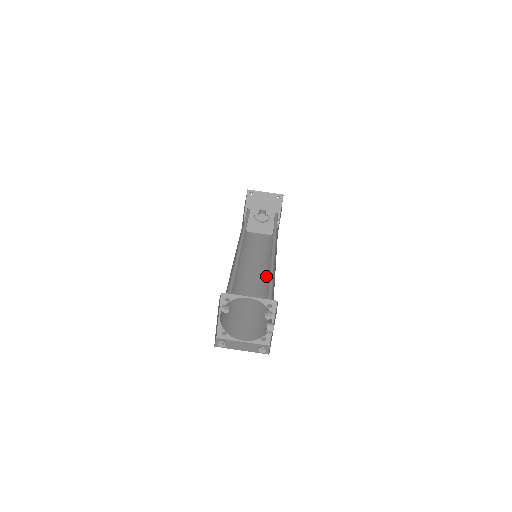
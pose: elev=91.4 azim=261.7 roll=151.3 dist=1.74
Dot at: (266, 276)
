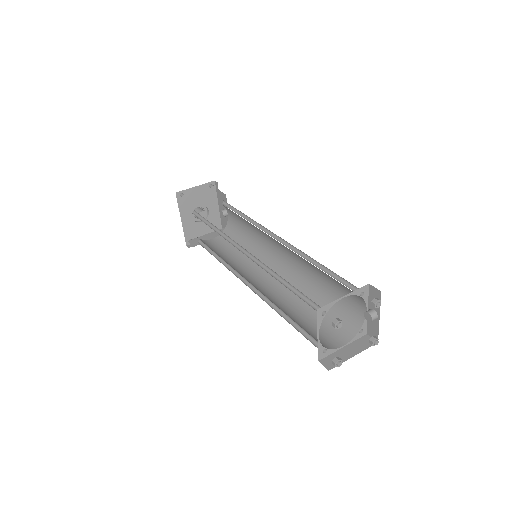
Dot at: (277, 271)
